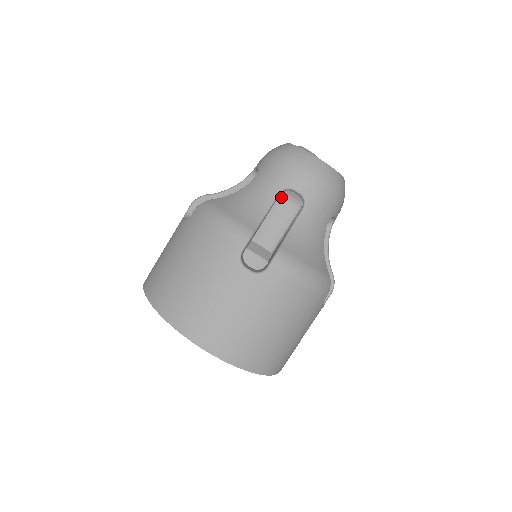
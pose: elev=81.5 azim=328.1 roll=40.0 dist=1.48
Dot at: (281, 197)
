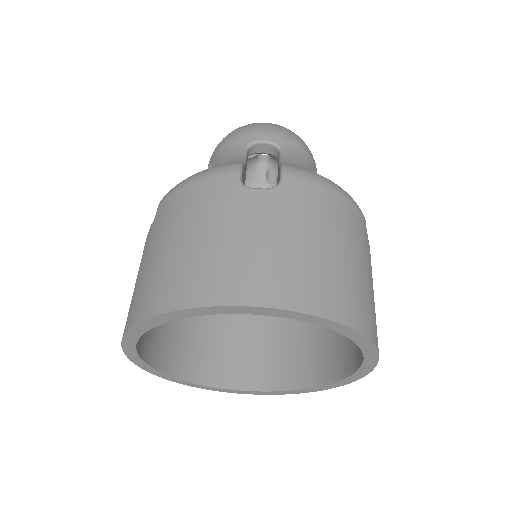
Dot at: occluded
